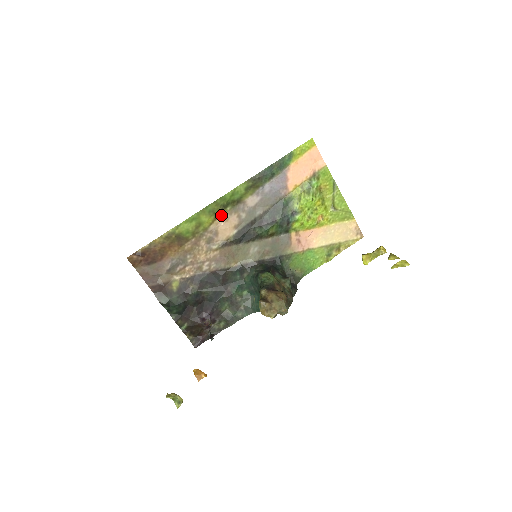
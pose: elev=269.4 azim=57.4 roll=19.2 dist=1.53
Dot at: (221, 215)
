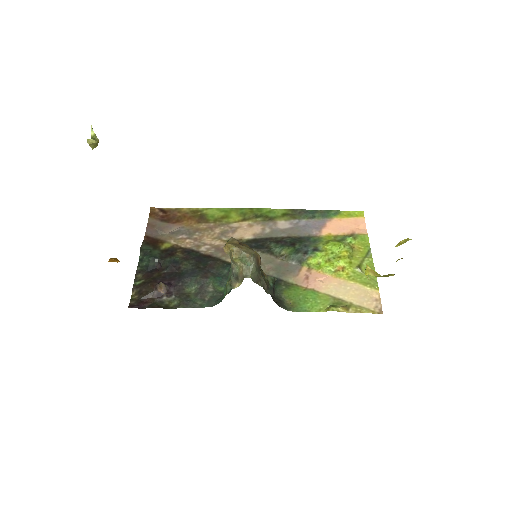
Dot at: (249, 221)
